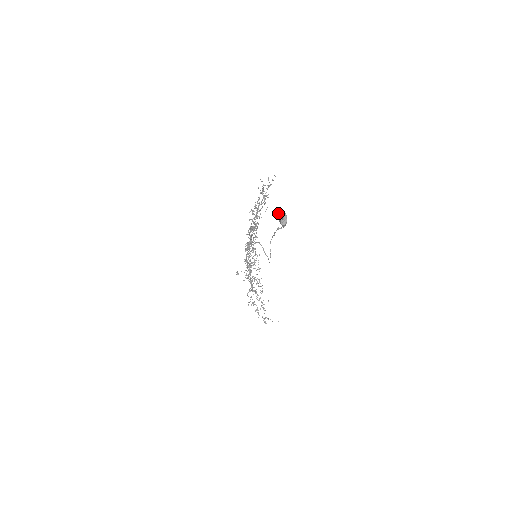
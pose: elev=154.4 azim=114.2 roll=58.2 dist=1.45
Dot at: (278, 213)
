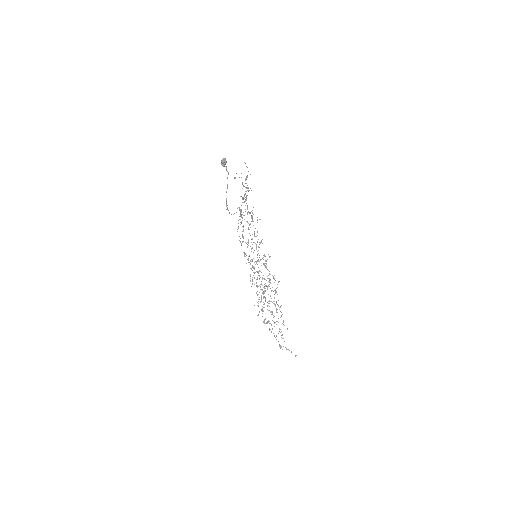
Dot at: occluded
